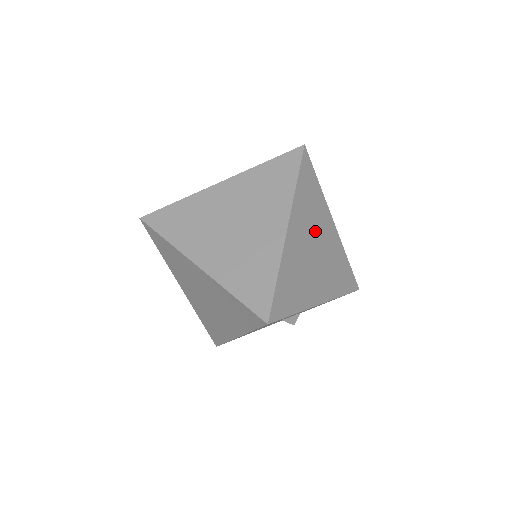
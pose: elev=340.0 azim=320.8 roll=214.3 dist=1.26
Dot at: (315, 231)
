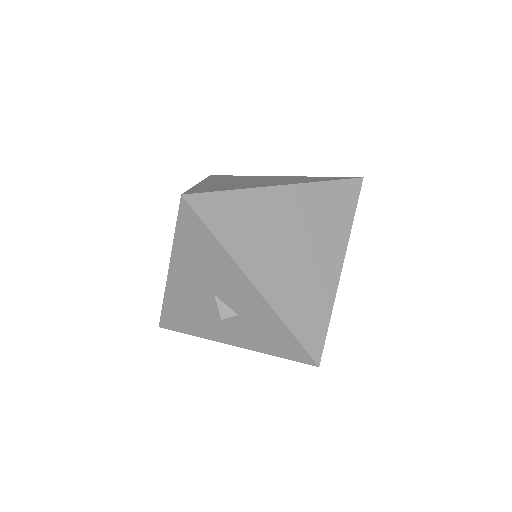
Dot at: (311, 234)
